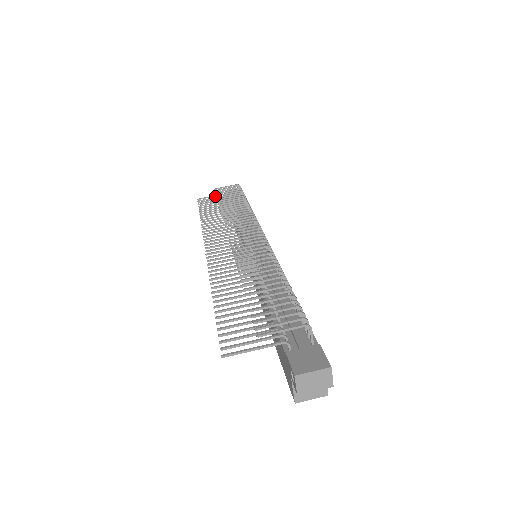
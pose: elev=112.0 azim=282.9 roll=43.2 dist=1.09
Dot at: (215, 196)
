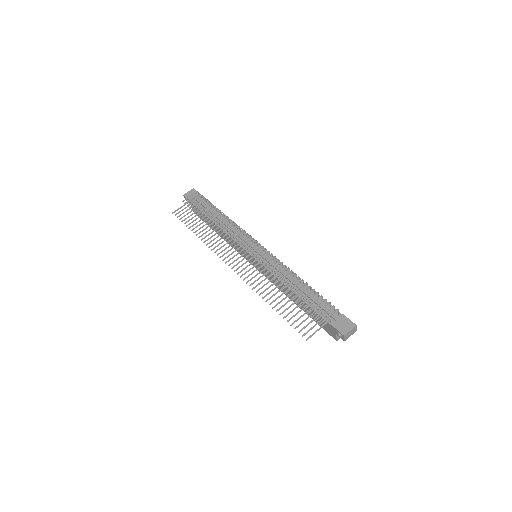
Dot at: occluded
